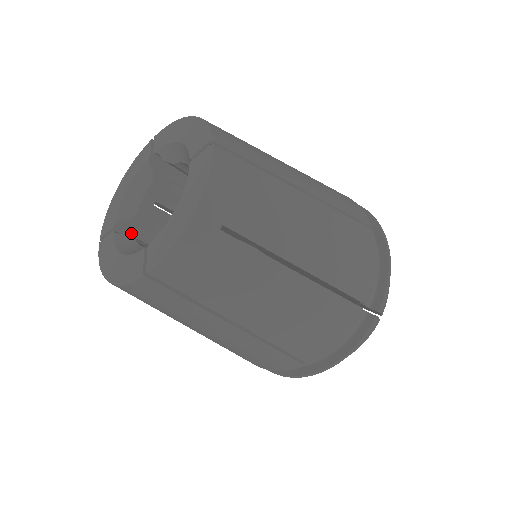
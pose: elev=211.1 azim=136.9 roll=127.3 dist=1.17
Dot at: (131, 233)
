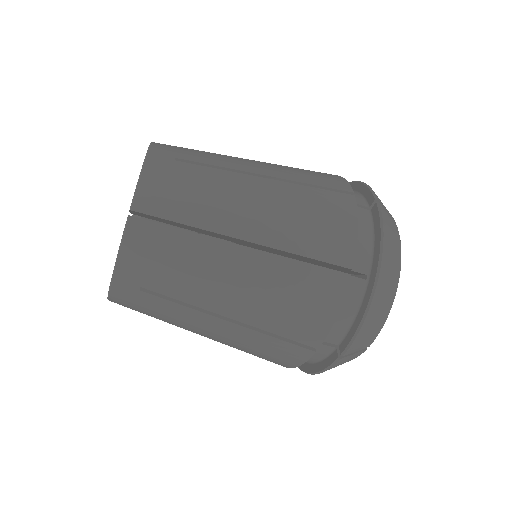
Dot at: occluded
